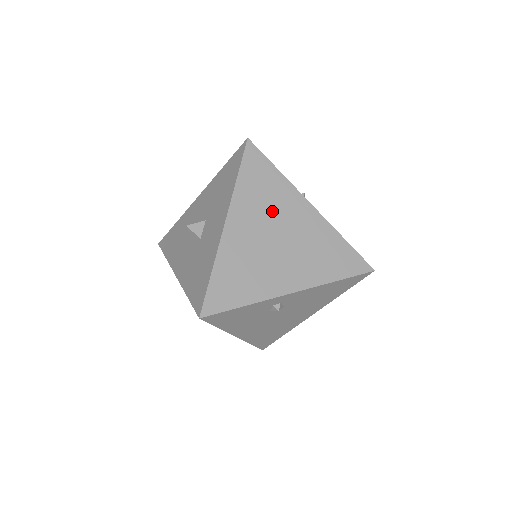
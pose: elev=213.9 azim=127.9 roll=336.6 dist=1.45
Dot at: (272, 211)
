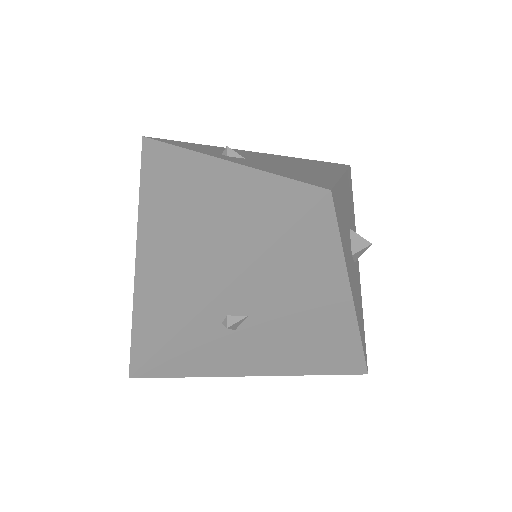
Dot at: (176, 201)
